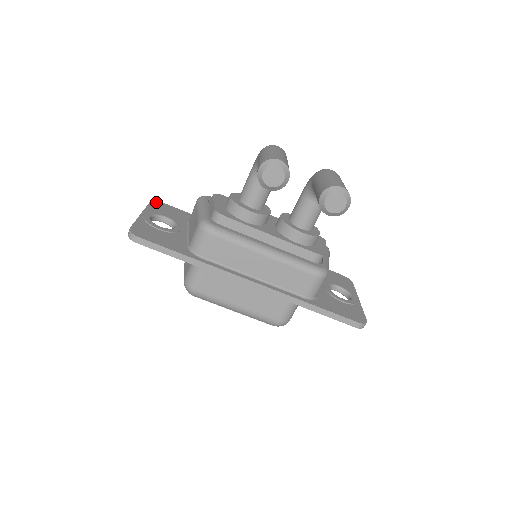
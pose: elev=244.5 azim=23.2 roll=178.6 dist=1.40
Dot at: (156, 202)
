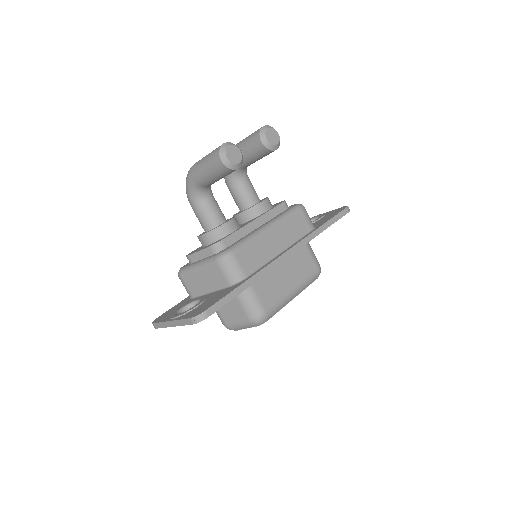
Dot at: (155, 320)
